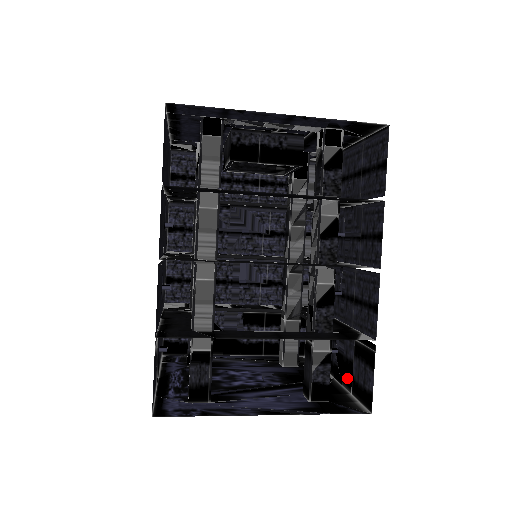
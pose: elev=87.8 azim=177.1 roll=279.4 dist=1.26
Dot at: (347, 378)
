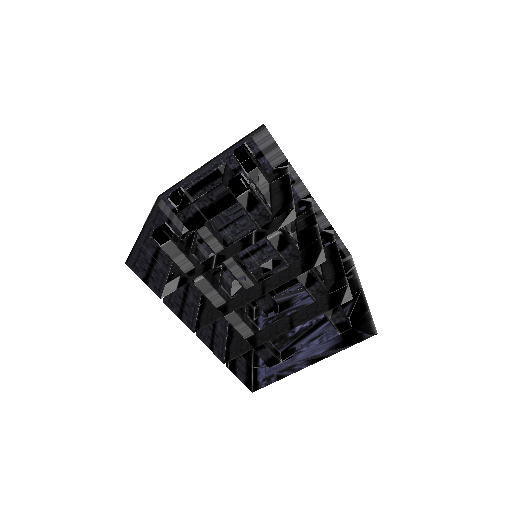
Dot at: occluded
